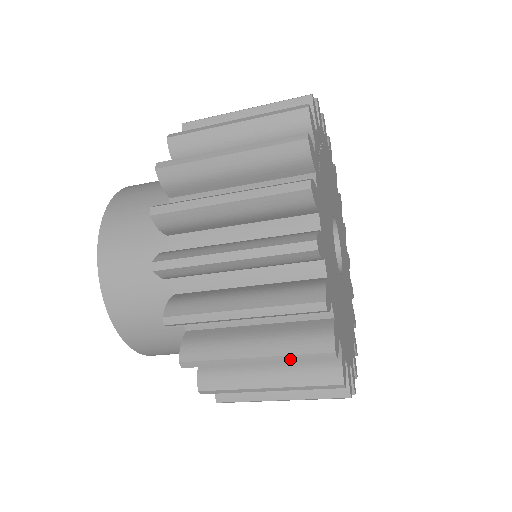
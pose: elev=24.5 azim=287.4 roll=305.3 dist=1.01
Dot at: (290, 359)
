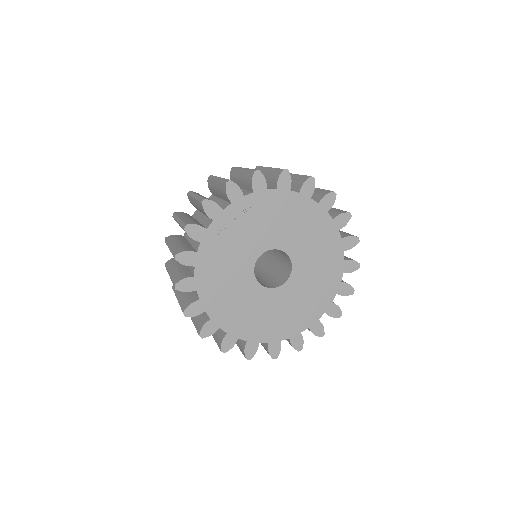
Dot at: occluded
